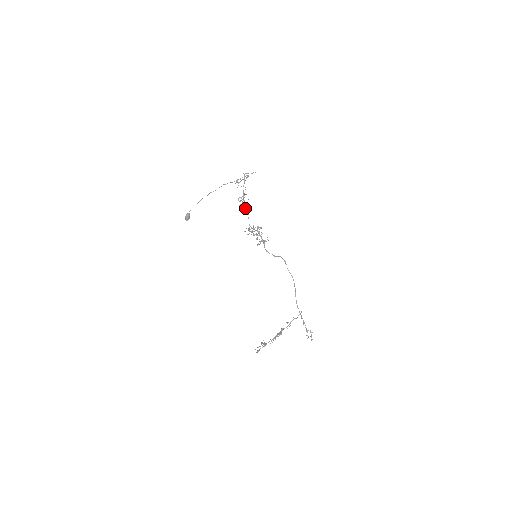
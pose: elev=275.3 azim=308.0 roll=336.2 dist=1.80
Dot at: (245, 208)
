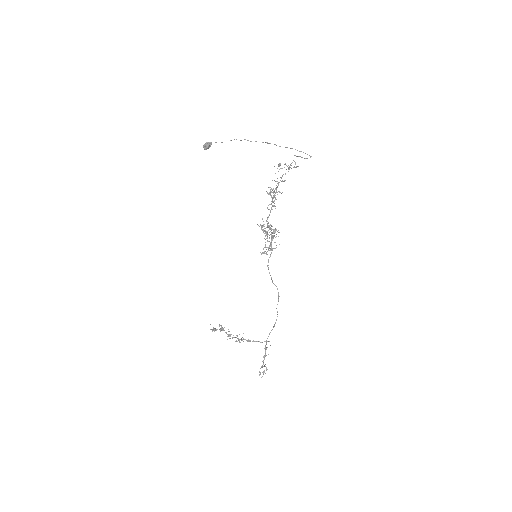
Dot at: (272, 200)
